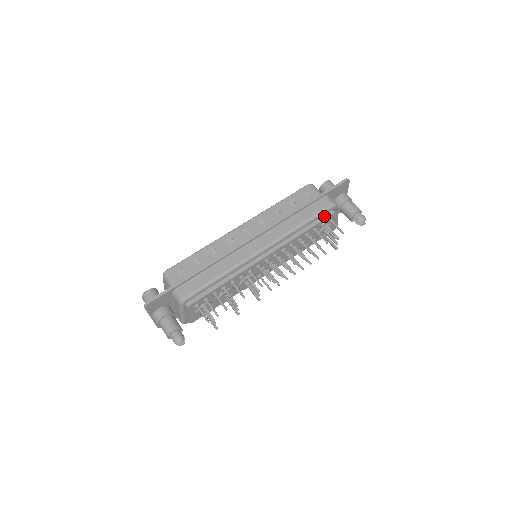
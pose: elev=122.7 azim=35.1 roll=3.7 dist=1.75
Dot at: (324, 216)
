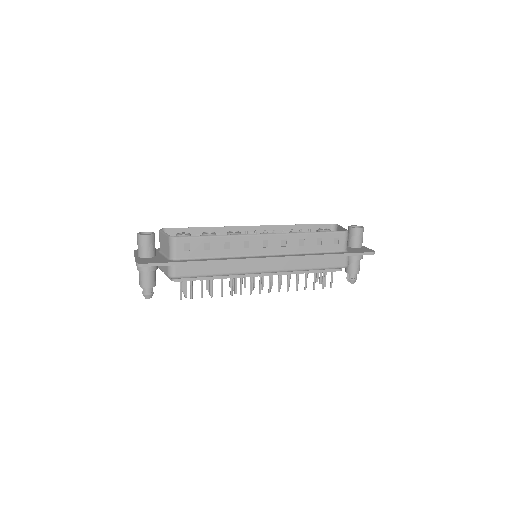
Dot at: (331, 269)
